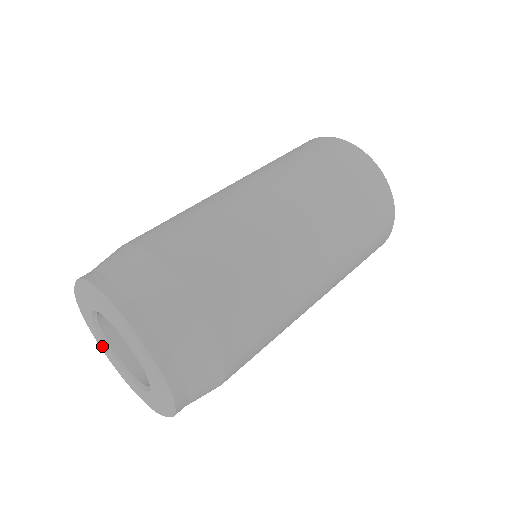
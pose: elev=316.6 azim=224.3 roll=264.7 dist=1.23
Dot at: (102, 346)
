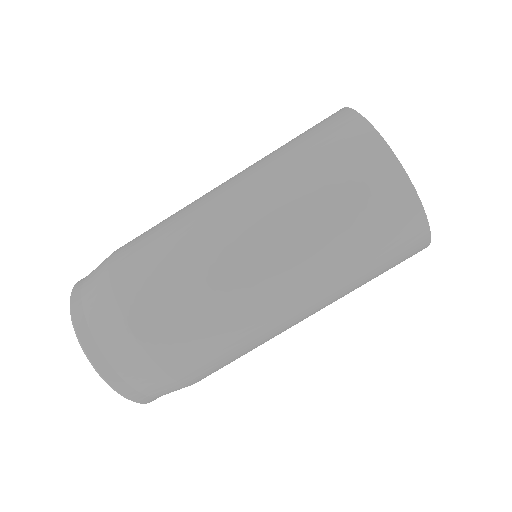
Dot at: occluded
